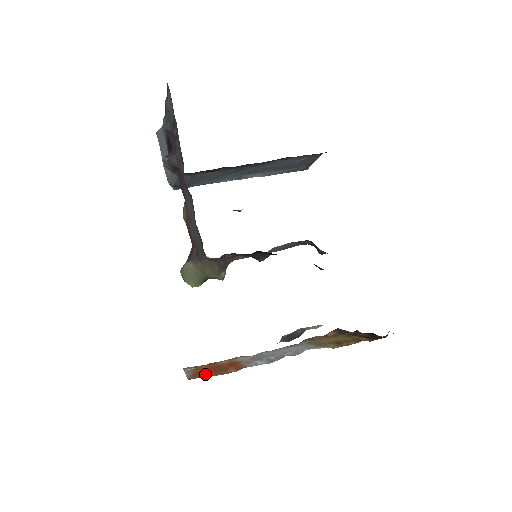
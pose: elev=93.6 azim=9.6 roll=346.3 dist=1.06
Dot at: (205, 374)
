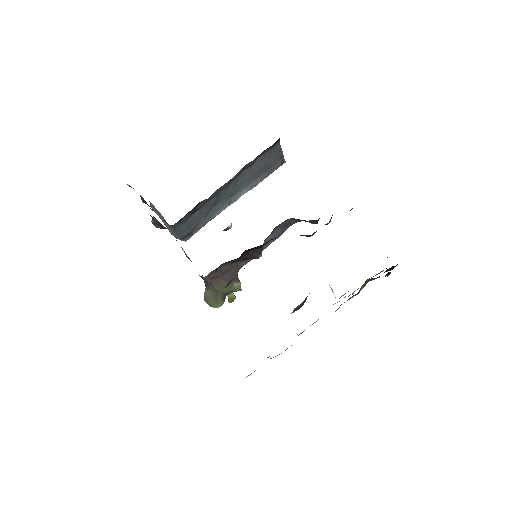
Dot at: occluded
